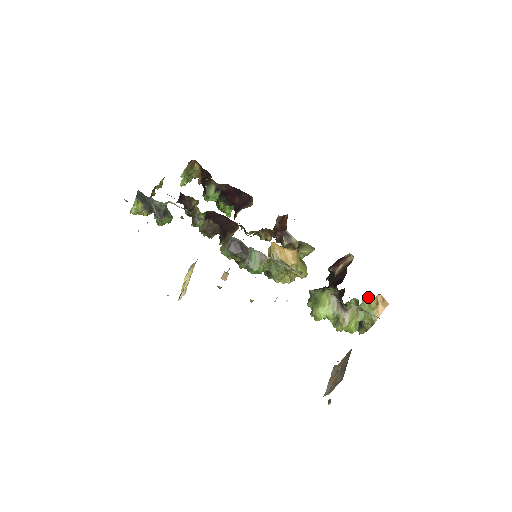
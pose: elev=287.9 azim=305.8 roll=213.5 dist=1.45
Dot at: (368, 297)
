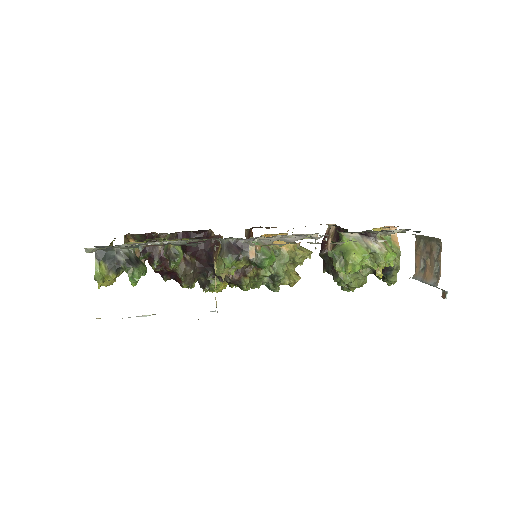
Dot at: occluded
